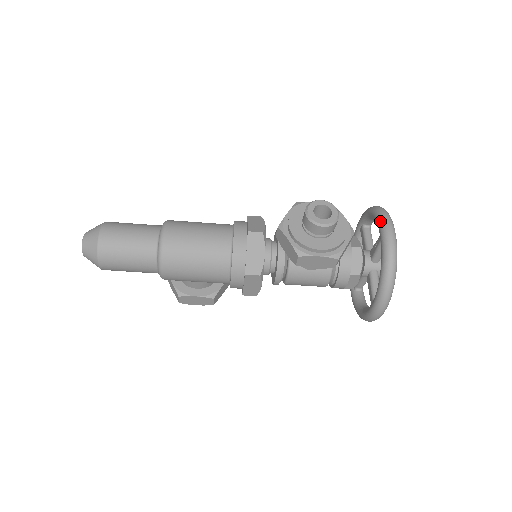
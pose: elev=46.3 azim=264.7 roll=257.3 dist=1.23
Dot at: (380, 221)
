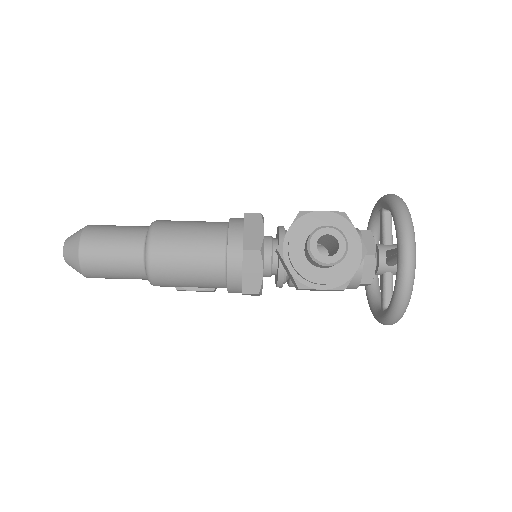
Dot at: (399, 236)
